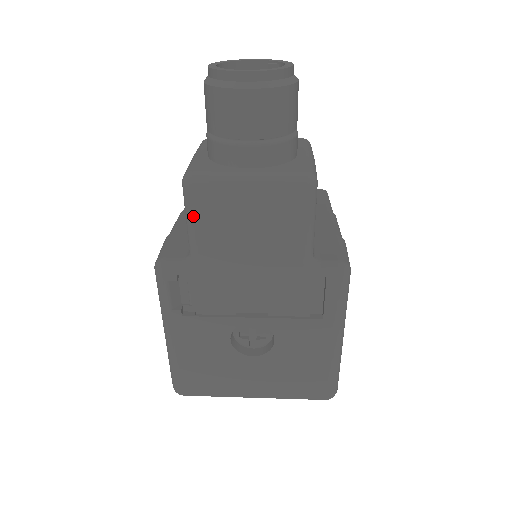
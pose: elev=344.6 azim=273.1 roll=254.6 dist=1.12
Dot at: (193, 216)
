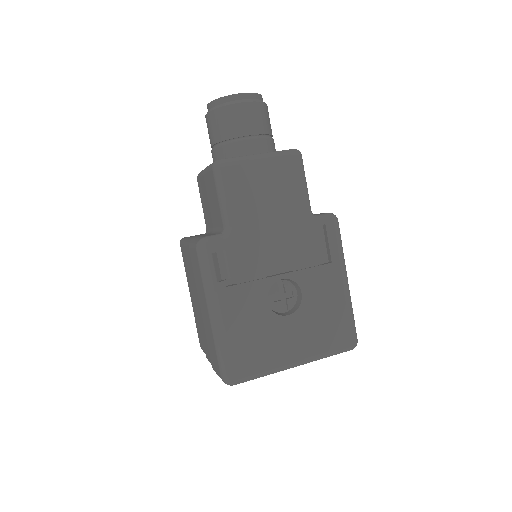
Dot at: (226, 190)
